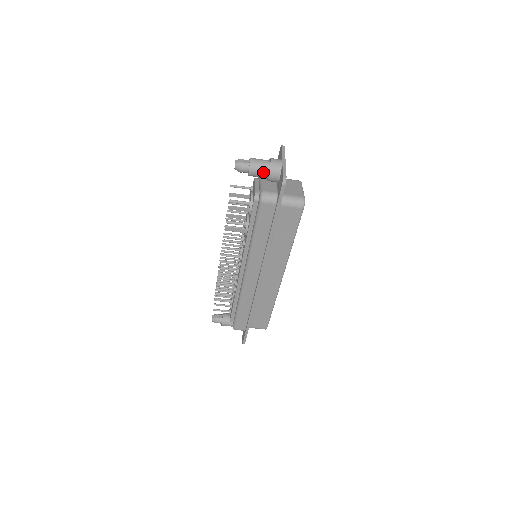
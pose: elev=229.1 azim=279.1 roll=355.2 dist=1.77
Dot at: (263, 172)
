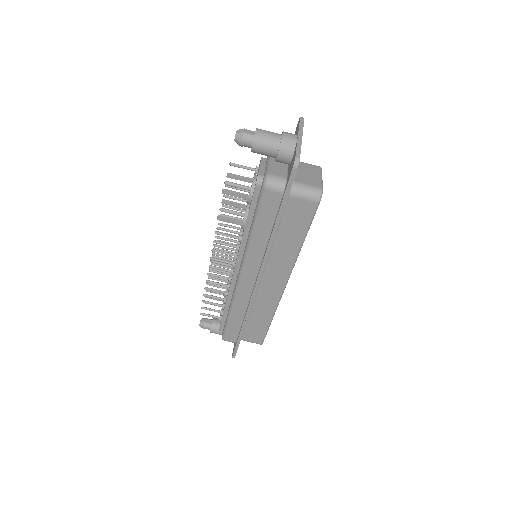
Dot at: (271, 149)
